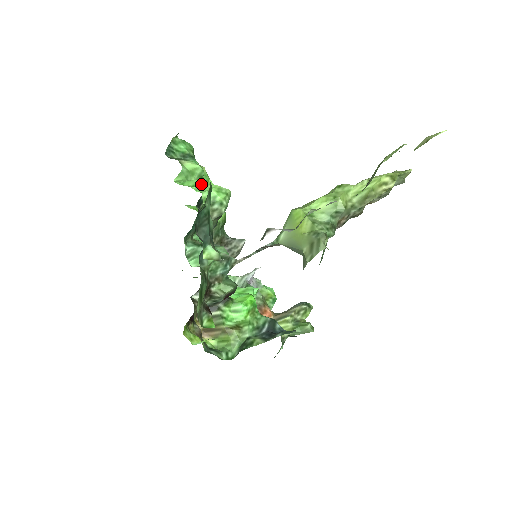
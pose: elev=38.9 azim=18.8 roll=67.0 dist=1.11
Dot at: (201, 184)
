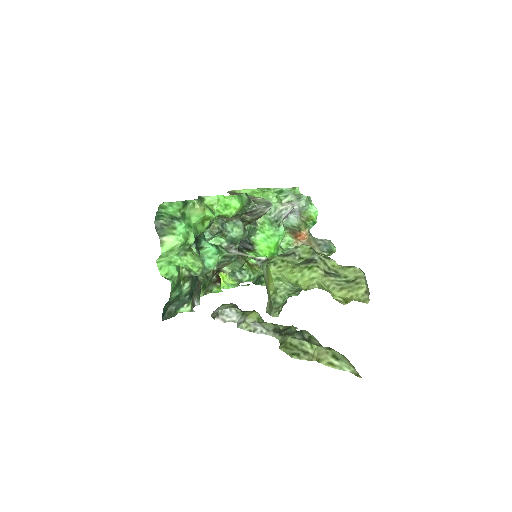
Dot at: (183, 252)
